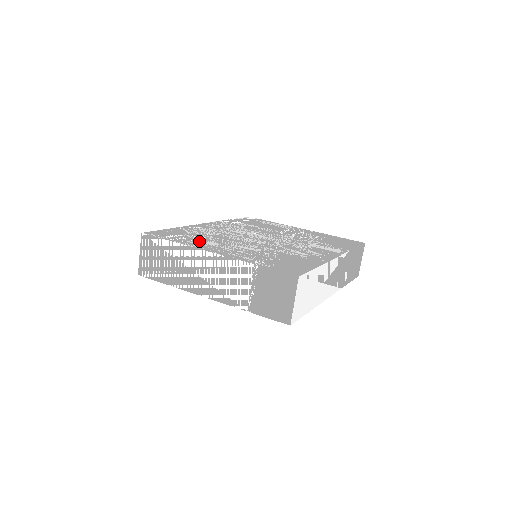
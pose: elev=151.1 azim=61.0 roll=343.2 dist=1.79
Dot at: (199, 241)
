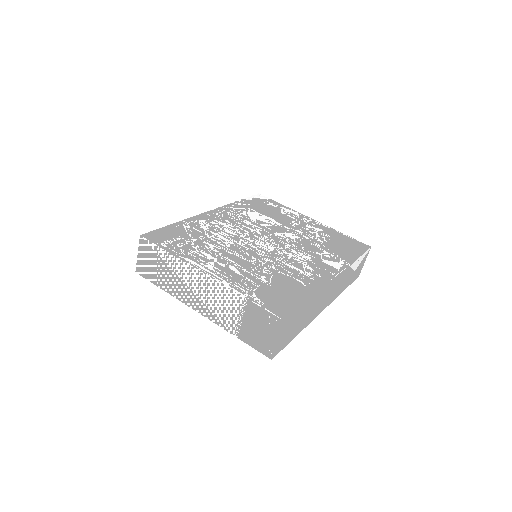
Dot at: (197, 251)
